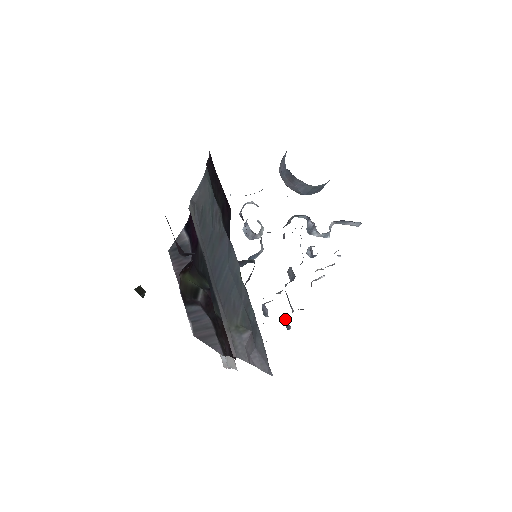
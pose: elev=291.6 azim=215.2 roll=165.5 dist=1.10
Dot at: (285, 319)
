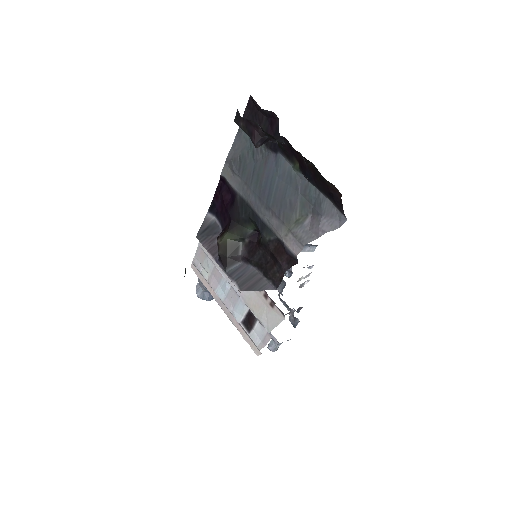
Dot at: (290, 318)
